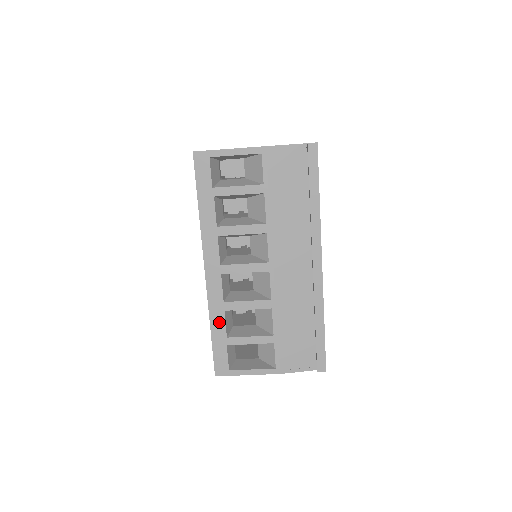
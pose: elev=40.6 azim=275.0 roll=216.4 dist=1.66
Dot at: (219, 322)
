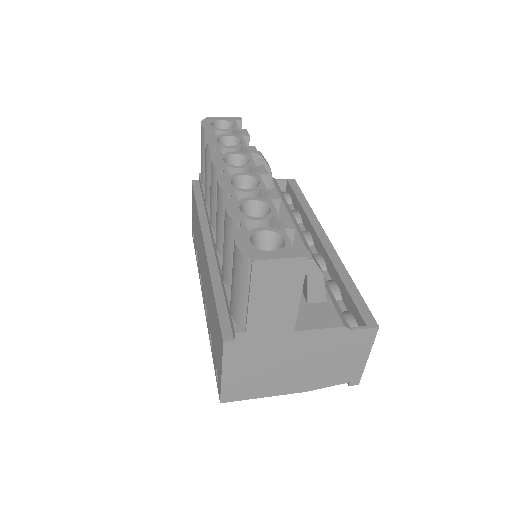
Dot at: occluded
